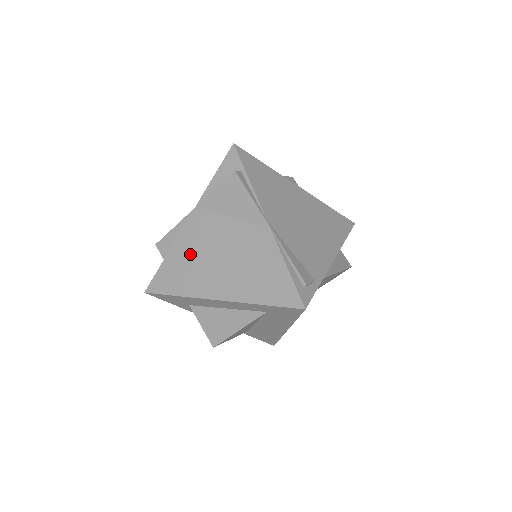
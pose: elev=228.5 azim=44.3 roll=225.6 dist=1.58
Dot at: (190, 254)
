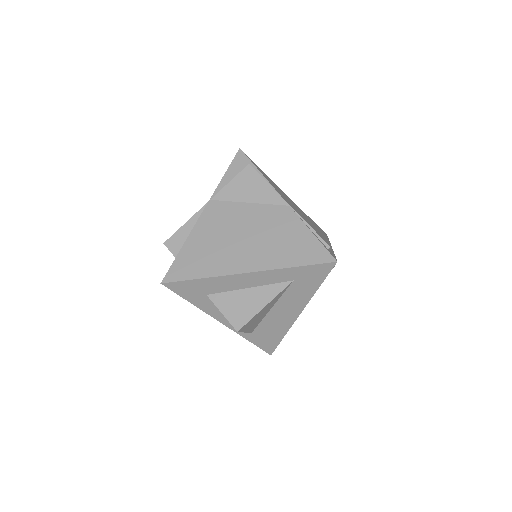
Dot at: (210, 239)
